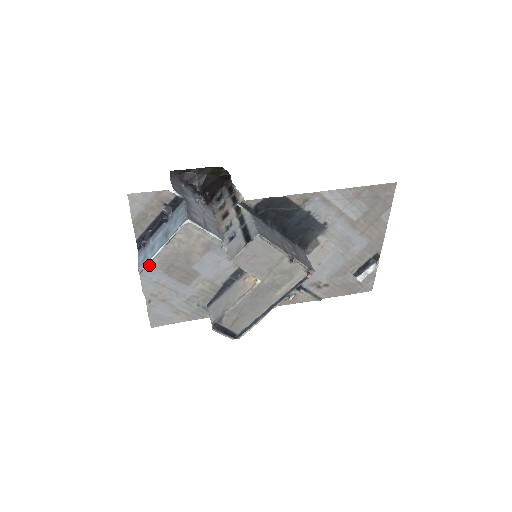
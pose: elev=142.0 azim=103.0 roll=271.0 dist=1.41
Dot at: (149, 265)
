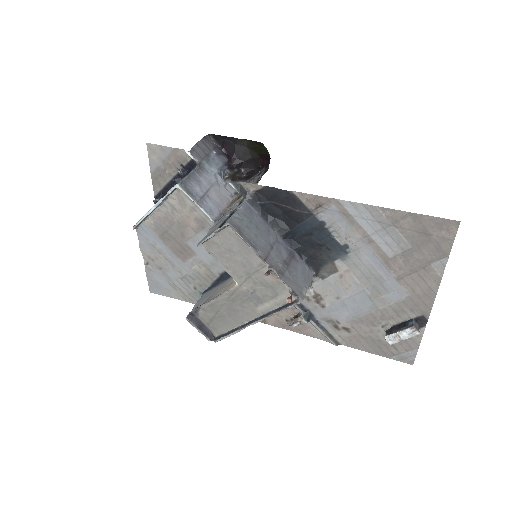
Dot at: (144, 223)
